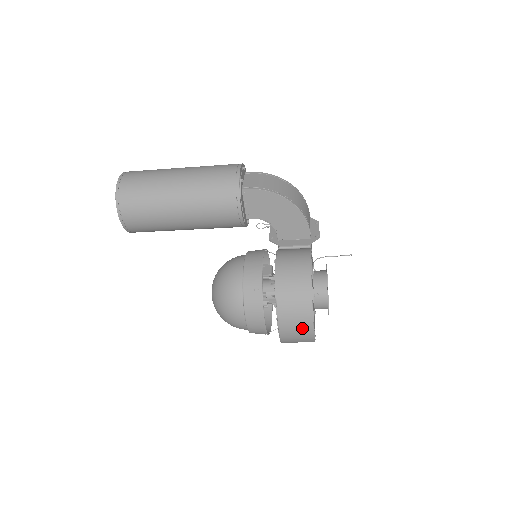
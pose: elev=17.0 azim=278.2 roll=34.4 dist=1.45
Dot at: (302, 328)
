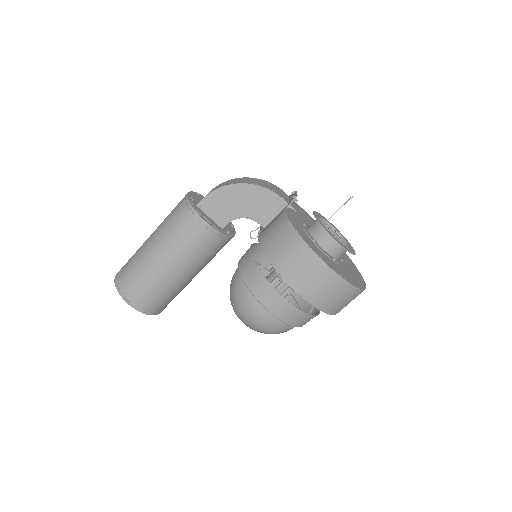
Dot at: (316, 274)
